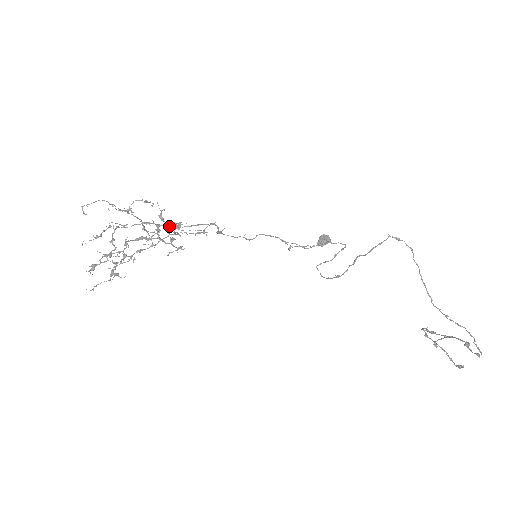
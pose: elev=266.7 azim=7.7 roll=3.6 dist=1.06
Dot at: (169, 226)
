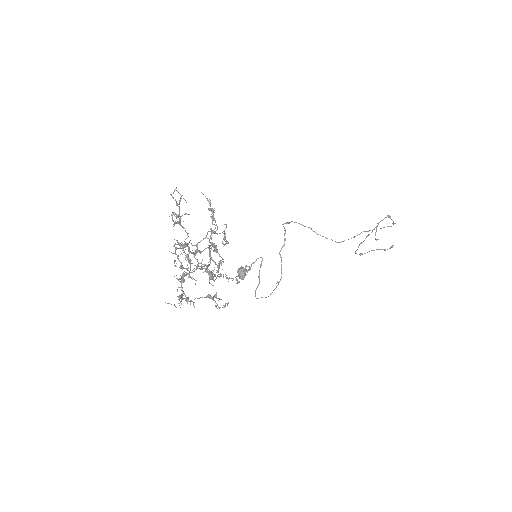
Dot at: (194, 252)
